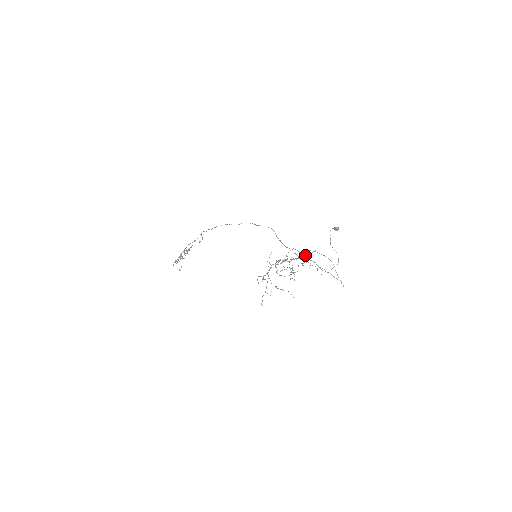
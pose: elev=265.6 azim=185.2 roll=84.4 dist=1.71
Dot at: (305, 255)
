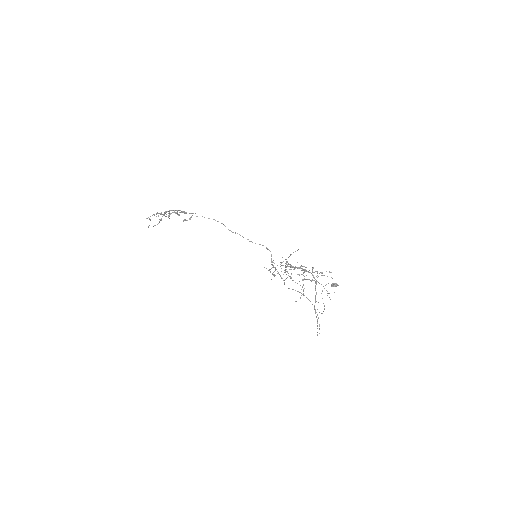
Dot at: occluded
